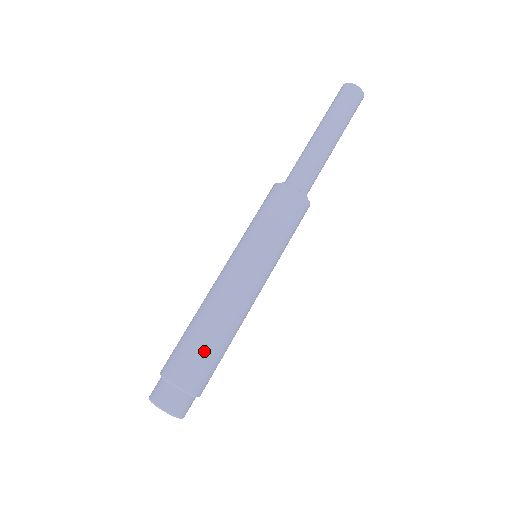
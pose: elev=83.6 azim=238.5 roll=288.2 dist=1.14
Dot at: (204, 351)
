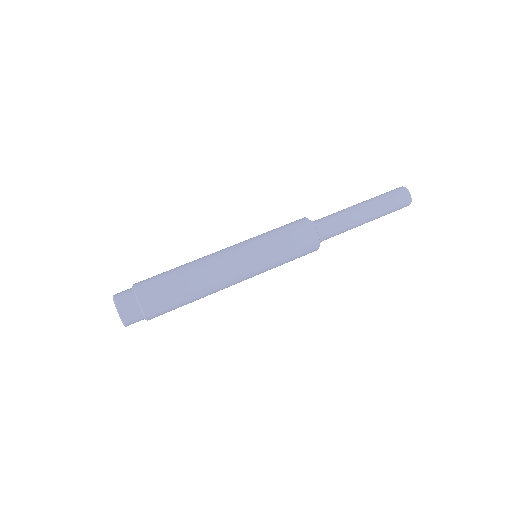
Dot at: (173, 288)
